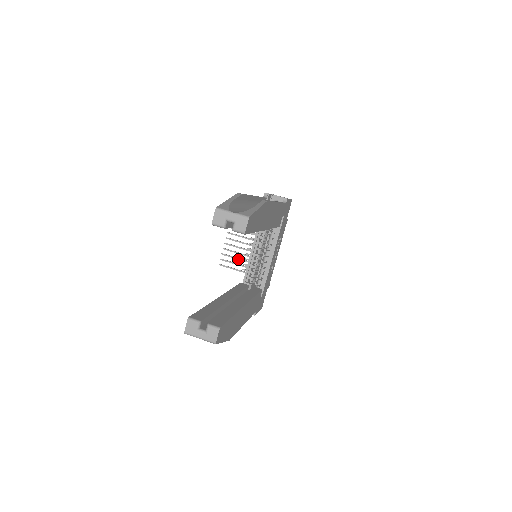
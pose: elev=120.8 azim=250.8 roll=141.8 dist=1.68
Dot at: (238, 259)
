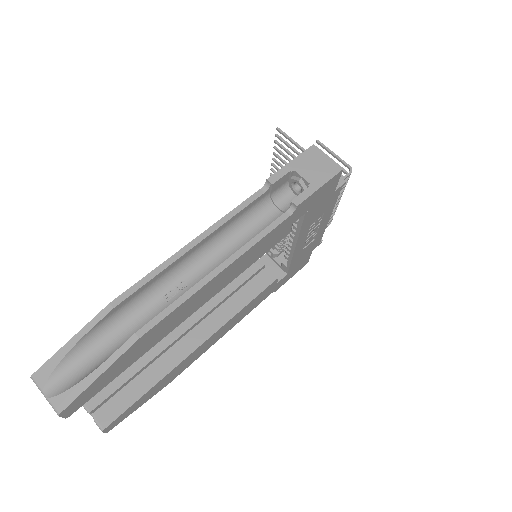
Dot at: occluded
